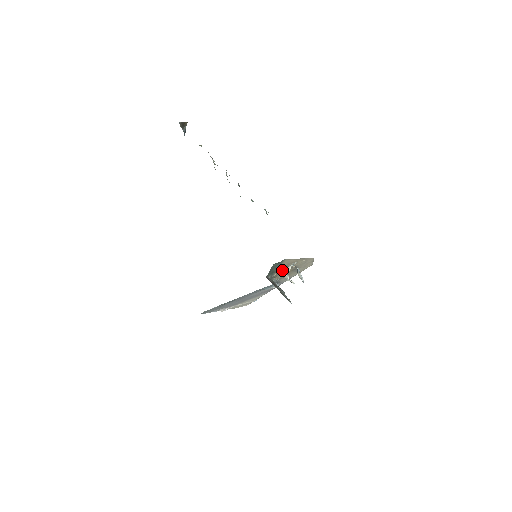
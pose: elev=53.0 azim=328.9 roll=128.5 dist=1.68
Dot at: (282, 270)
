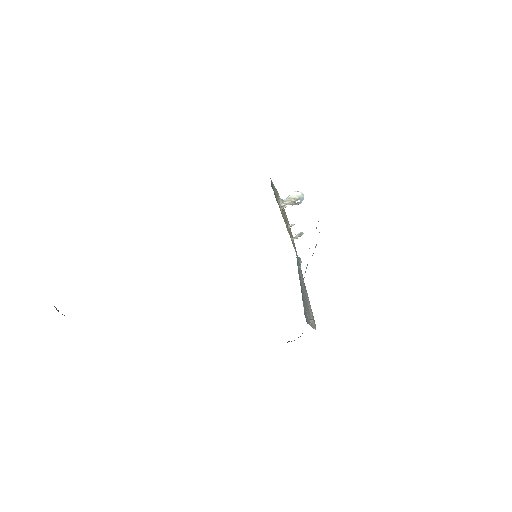
Dot at: (282, 213)
